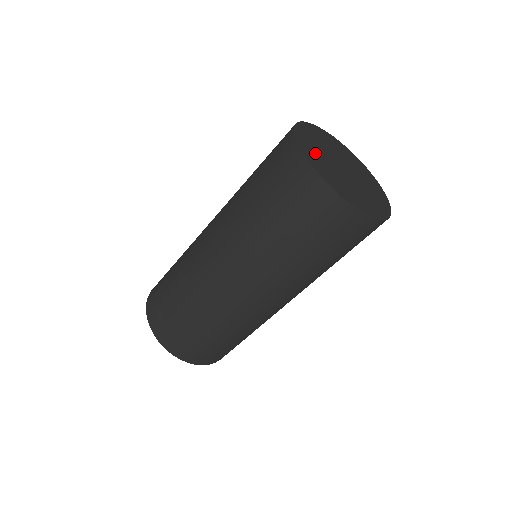
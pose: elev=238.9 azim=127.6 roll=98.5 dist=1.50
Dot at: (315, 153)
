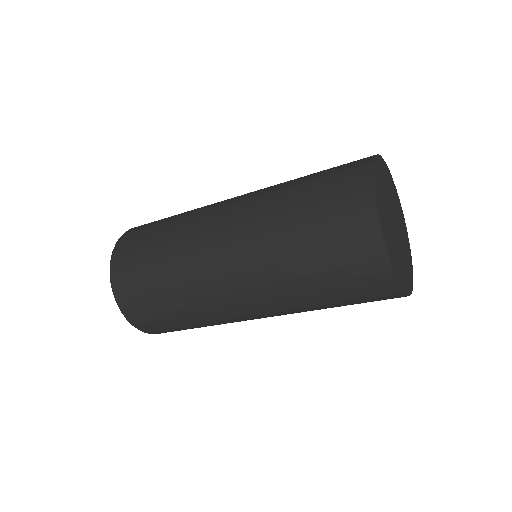
Dot at: (381, 187)
